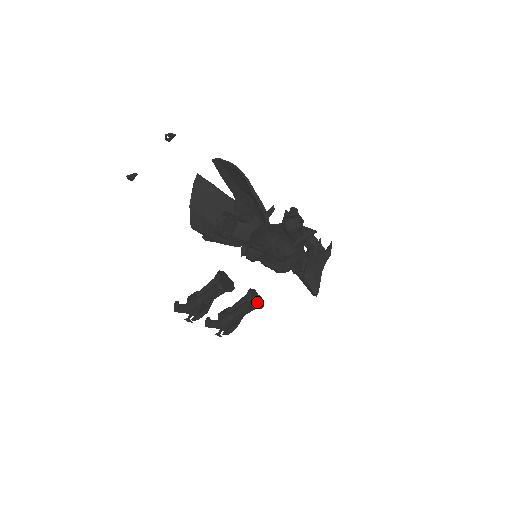
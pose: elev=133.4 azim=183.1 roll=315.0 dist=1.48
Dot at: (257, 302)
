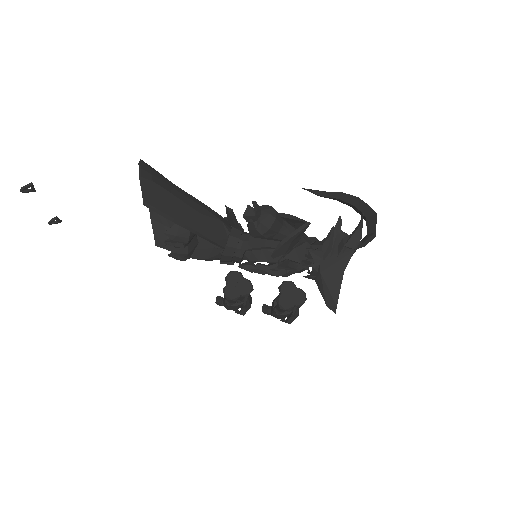
Dot at: (291, 301)
